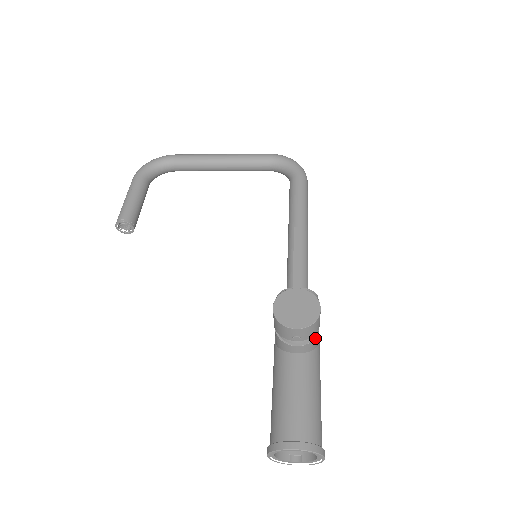
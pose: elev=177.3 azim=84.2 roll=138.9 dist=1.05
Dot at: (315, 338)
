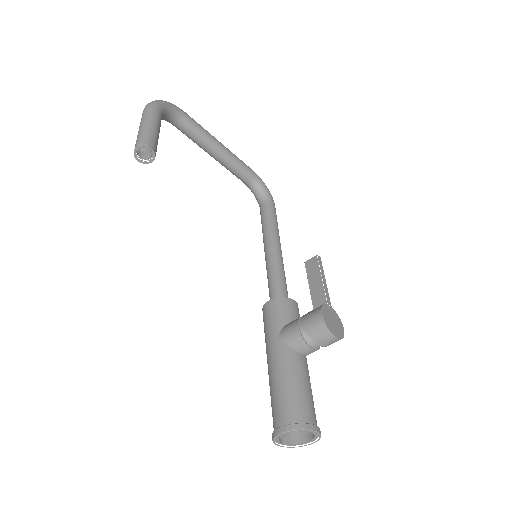
Dot at: (319, 347)
